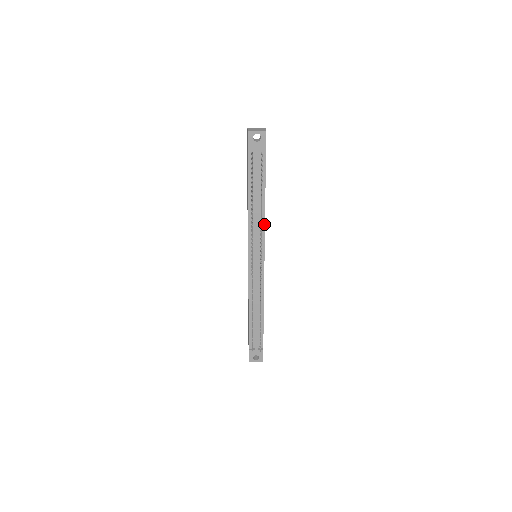
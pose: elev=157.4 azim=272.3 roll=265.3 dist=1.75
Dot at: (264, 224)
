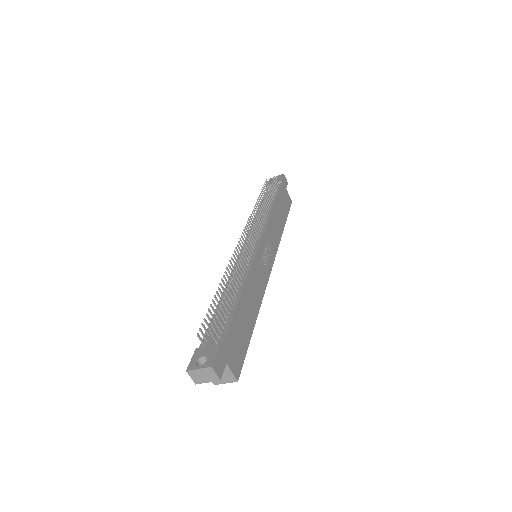
Dot at: (268, 219)
